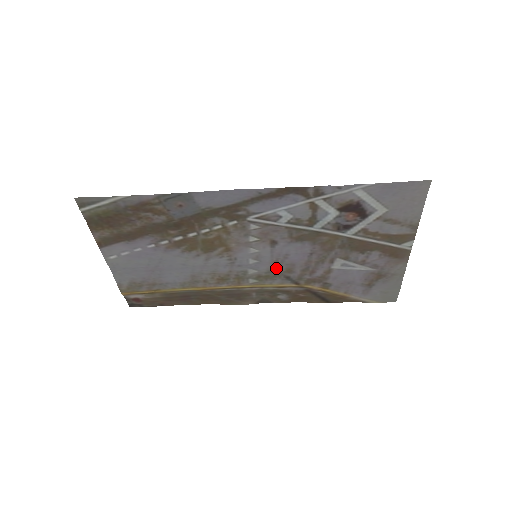
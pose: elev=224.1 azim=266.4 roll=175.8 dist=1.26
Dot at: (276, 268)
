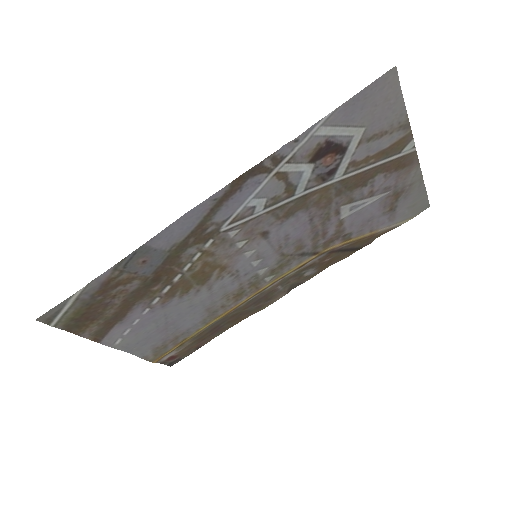
Dot at: (284, 253)
